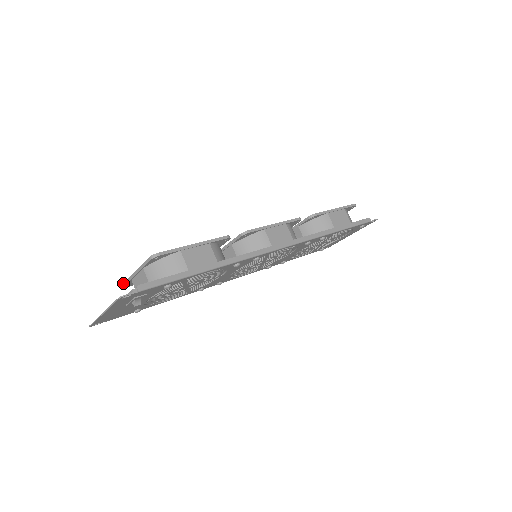
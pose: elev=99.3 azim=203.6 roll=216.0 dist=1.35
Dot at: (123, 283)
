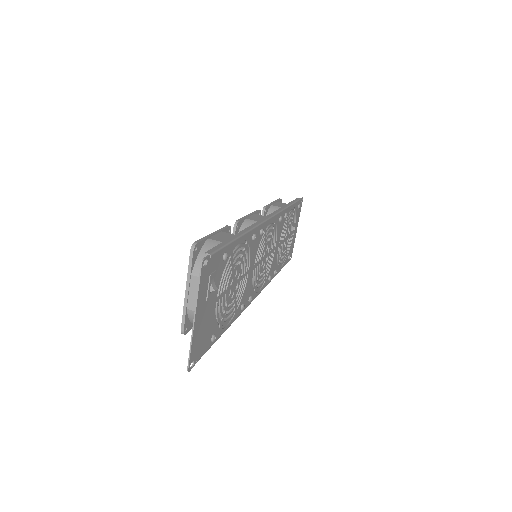
Dot at: (181, 327)
